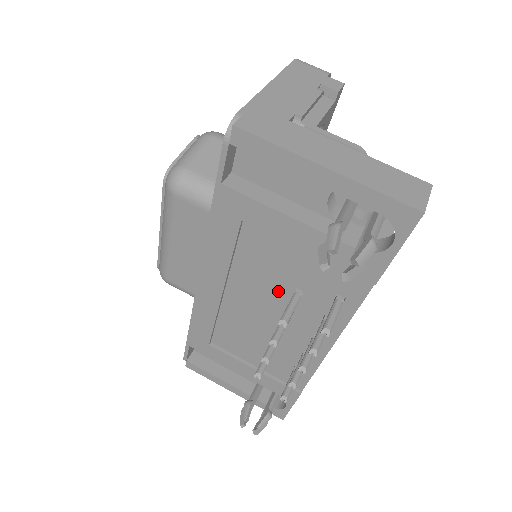
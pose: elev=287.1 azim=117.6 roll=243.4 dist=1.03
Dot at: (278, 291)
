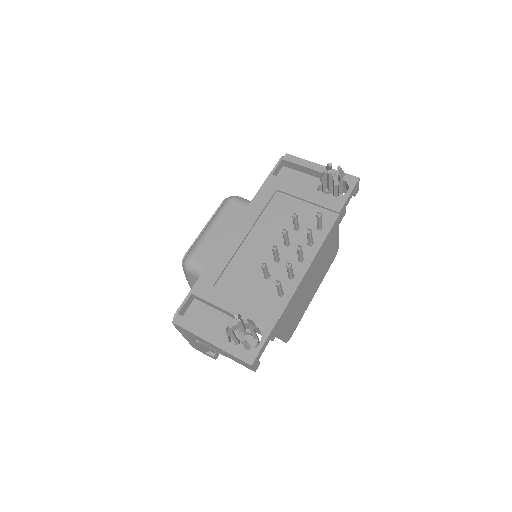
Dot at: occluded
